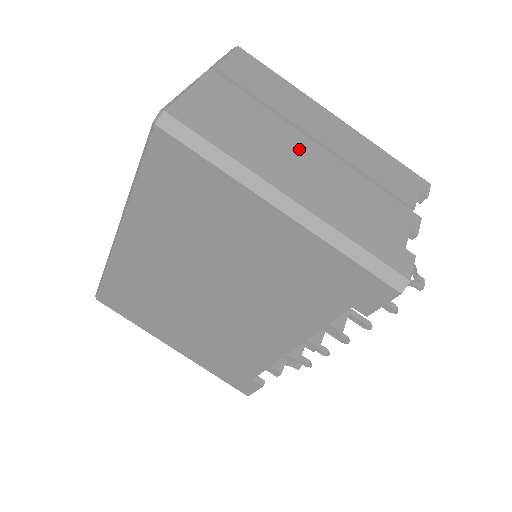
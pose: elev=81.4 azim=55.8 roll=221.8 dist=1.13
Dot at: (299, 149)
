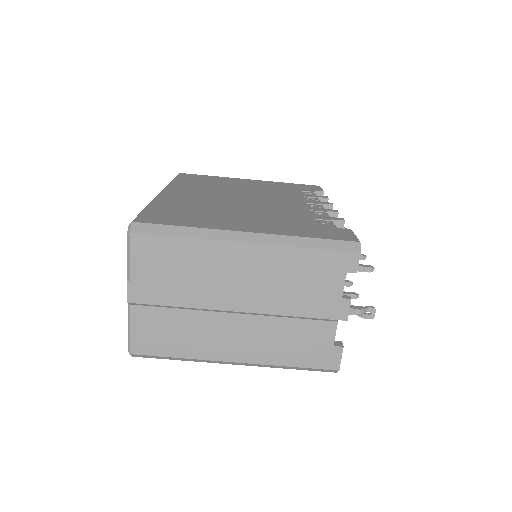
Dot at: (226, 314)
